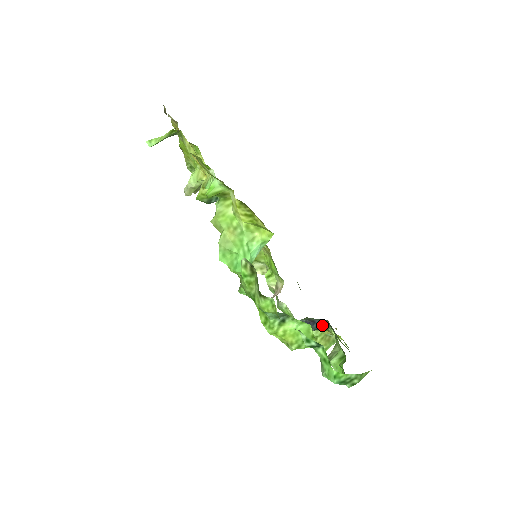
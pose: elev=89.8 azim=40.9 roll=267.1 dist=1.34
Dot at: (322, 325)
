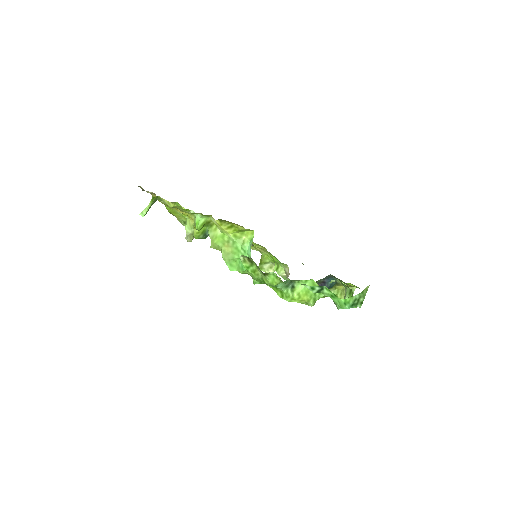
Dot at: occluded
